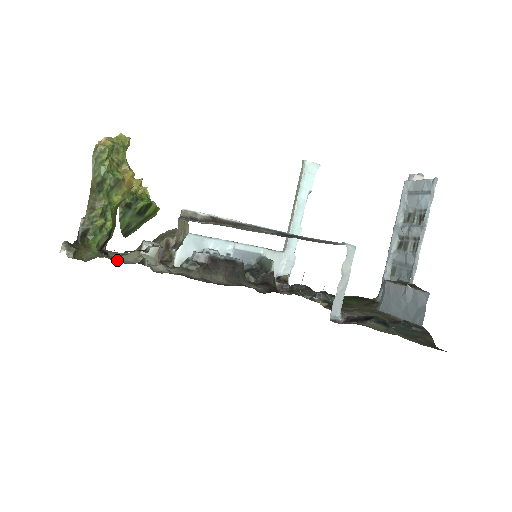
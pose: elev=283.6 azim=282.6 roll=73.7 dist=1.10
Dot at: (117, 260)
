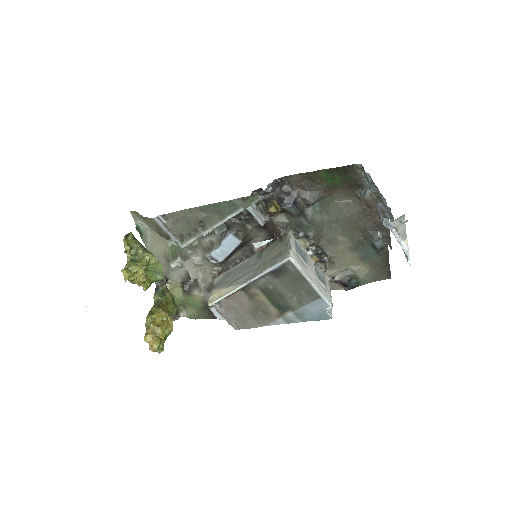
Dot at: (172, 274)
